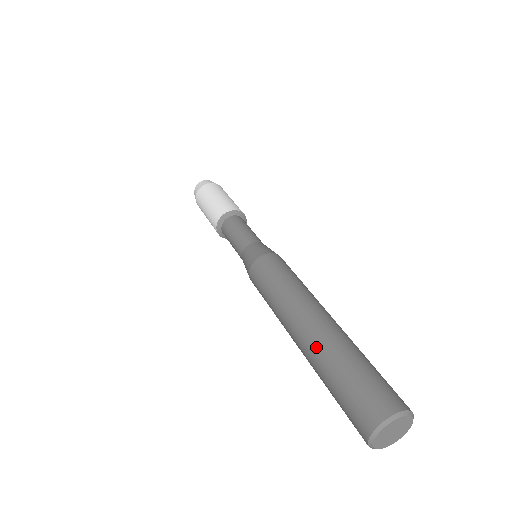
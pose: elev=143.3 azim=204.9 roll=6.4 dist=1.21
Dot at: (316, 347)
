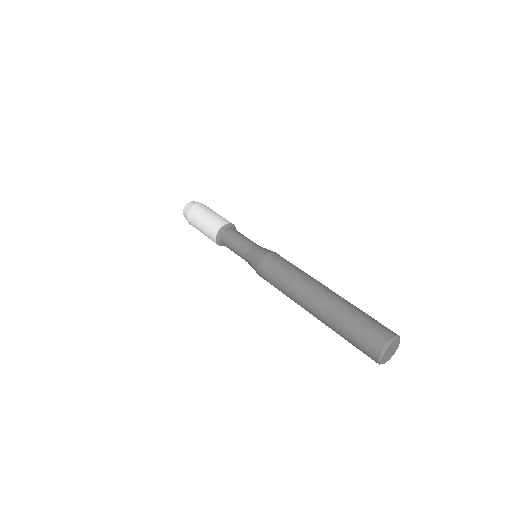
Dot at: (339, 299)
